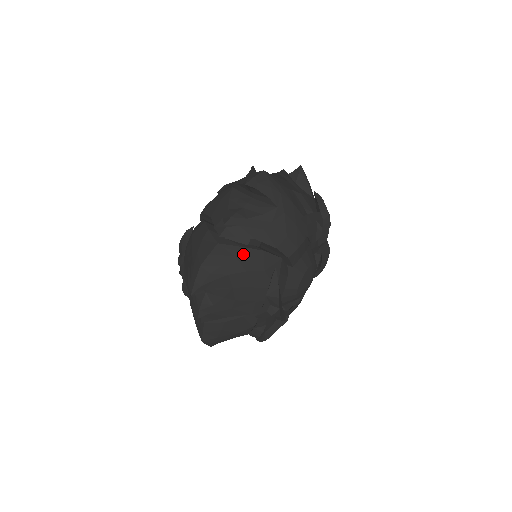
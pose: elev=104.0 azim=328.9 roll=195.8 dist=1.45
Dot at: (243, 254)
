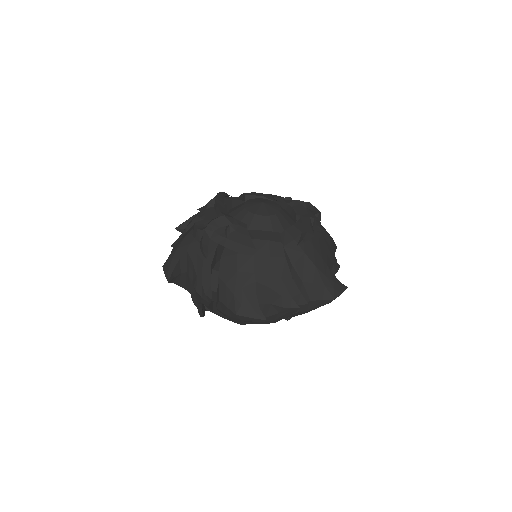
Dot at: occluded
